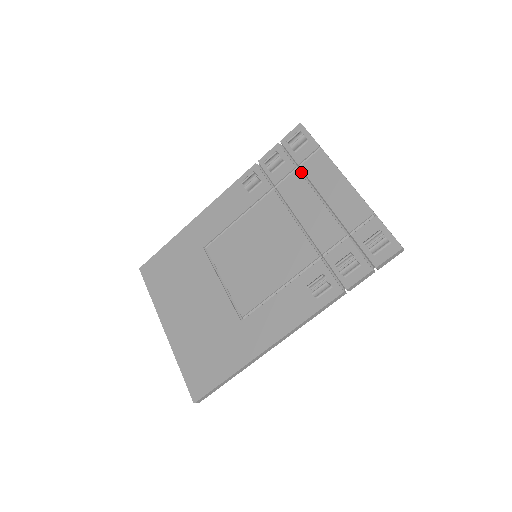
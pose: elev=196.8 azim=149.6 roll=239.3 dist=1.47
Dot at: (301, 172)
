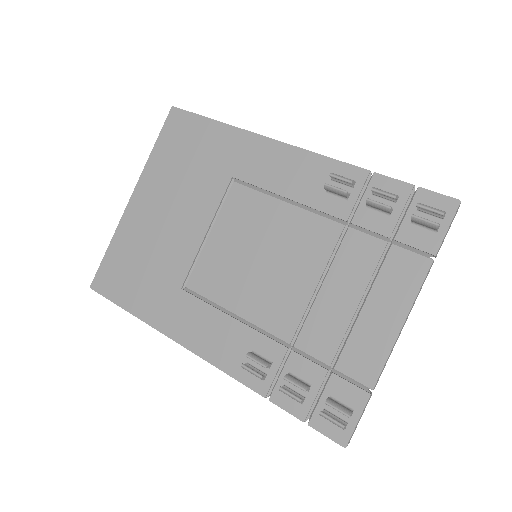
Dot at: (386, 250)
